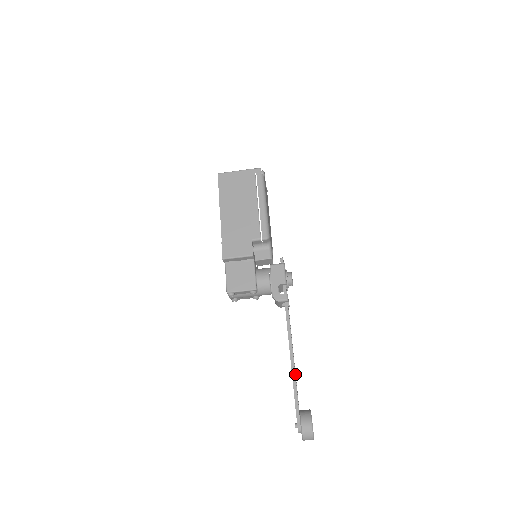
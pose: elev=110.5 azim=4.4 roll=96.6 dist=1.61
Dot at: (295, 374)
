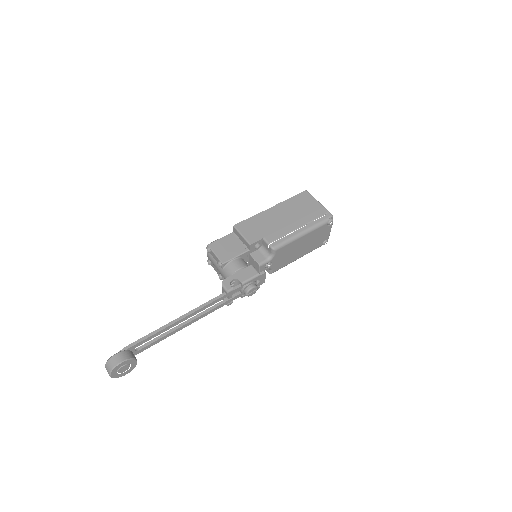
Dot at: (165, 335)
